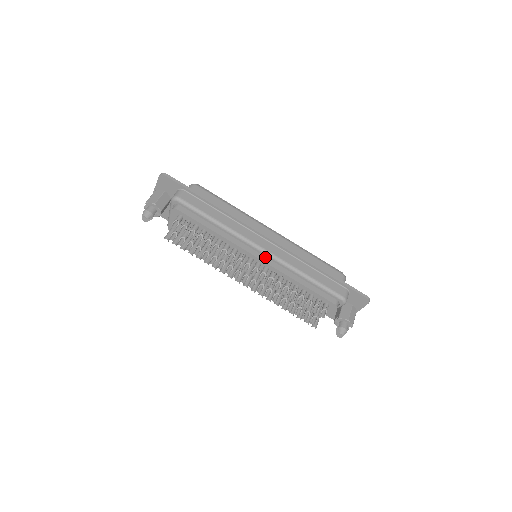
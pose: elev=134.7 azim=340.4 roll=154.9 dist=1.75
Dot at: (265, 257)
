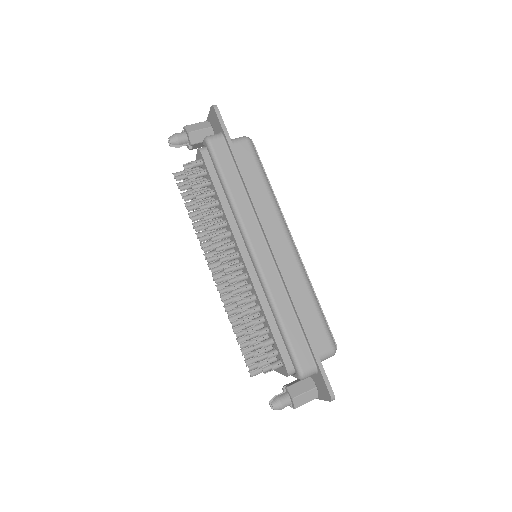
Dot at: (252, 263)
